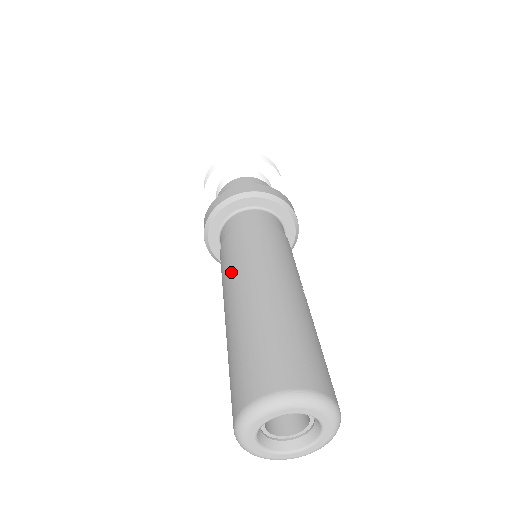
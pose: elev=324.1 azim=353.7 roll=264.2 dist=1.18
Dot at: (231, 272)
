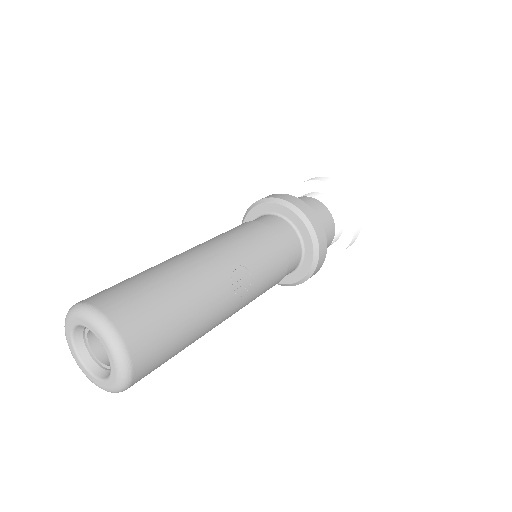
Dot at: occluded
